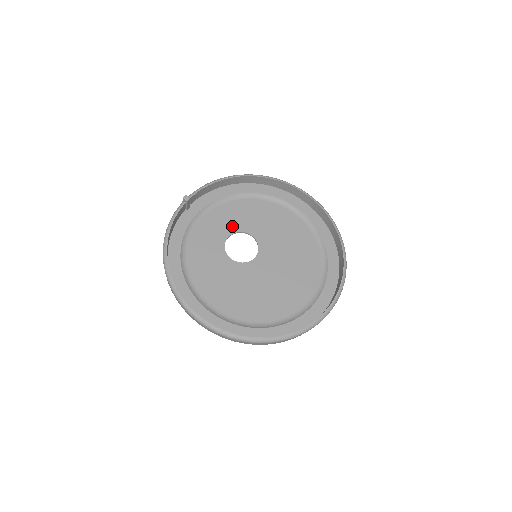
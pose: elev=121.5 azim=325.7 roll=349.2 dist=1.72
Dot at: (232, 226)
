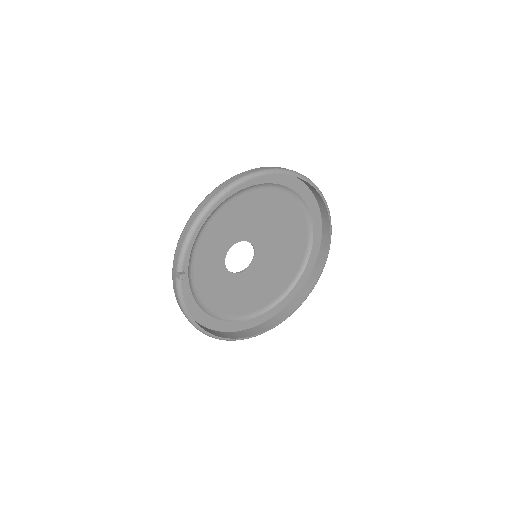
Dot at: (222, 248)
